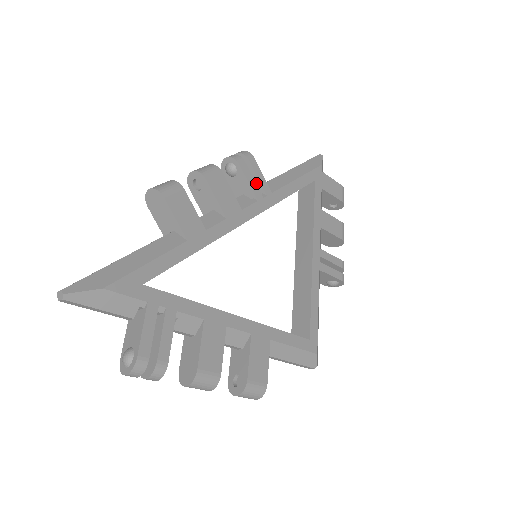
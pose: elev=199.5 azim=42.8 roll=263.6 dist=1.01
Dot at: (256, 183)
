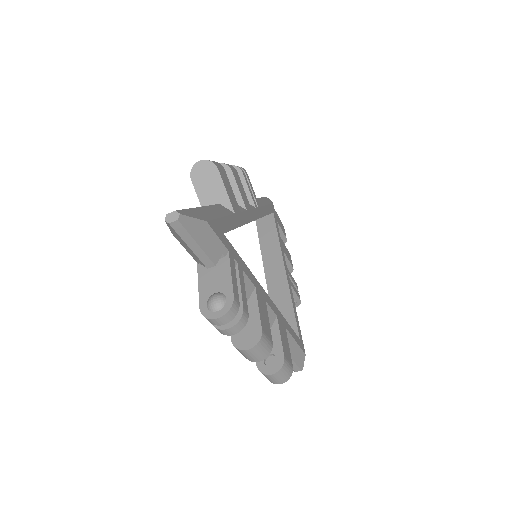
Dot at: occluded
